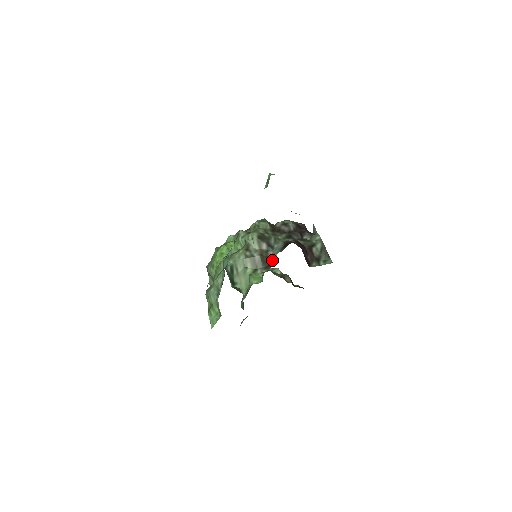
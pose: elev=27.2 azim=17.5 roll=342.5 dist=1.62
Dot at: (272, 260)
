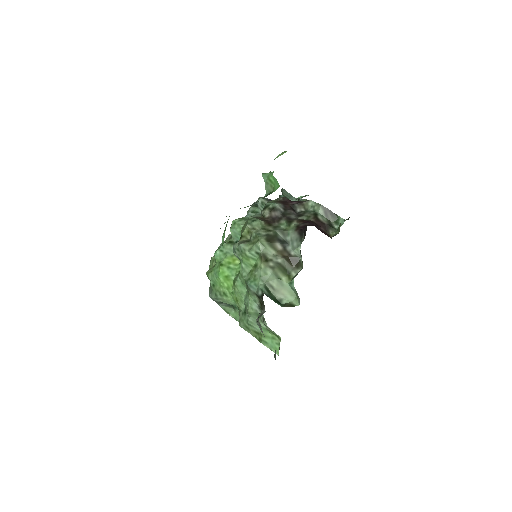
Dot at: (297, 255)
